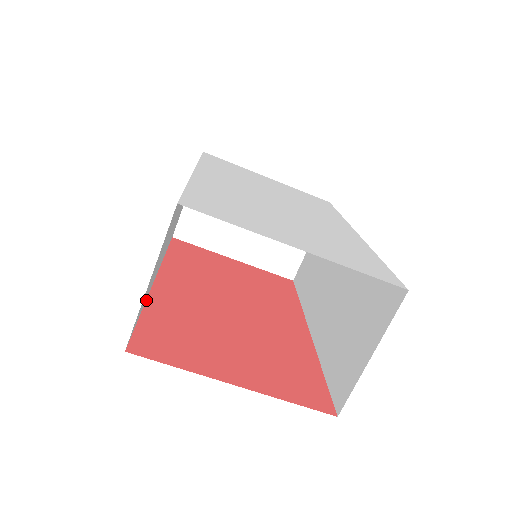
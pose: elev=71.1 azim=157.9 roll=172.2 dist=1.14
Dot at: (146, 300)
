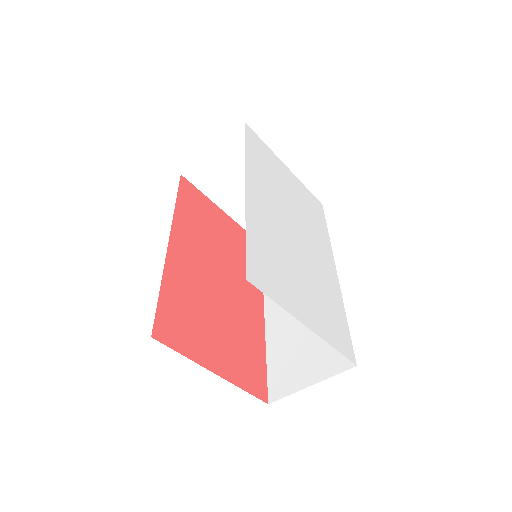
Dot at: (163, 272)
